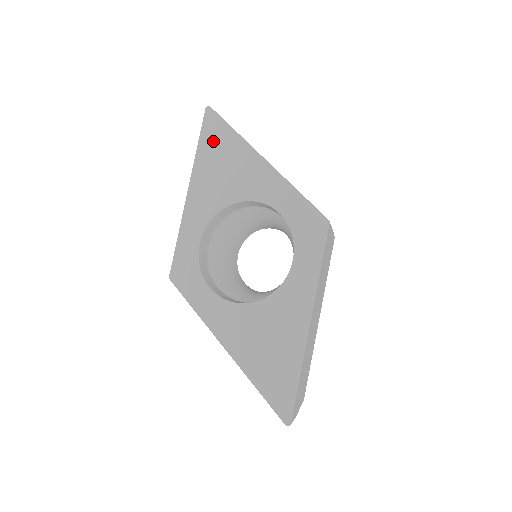
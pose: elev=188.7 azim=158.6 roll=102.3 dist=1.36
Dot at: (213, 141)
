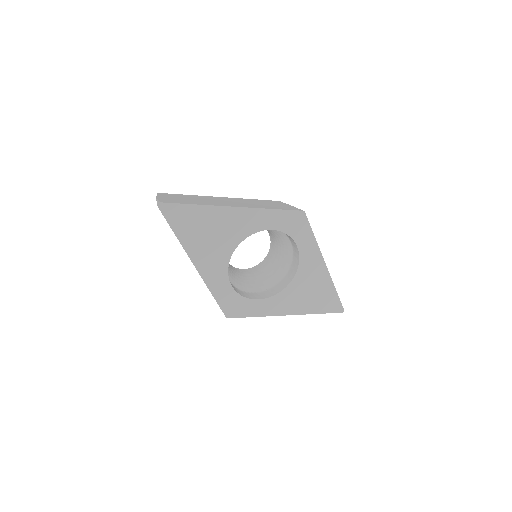
Dot at: (186, 224)
